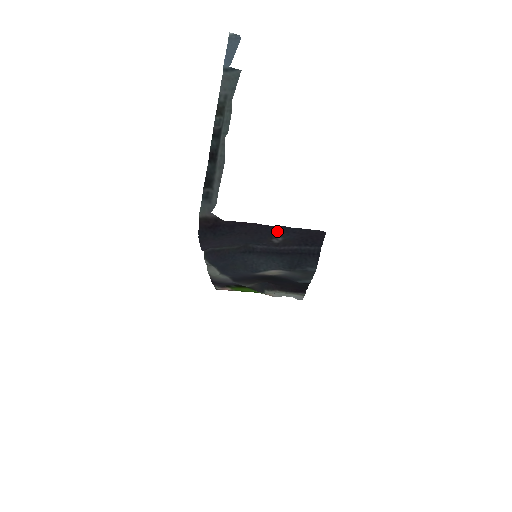
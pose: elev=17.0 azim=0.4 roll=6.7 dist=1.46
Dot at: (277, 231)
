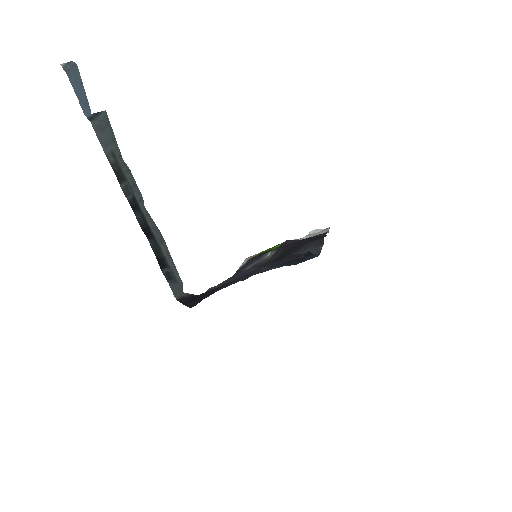
Dot at: occluded
